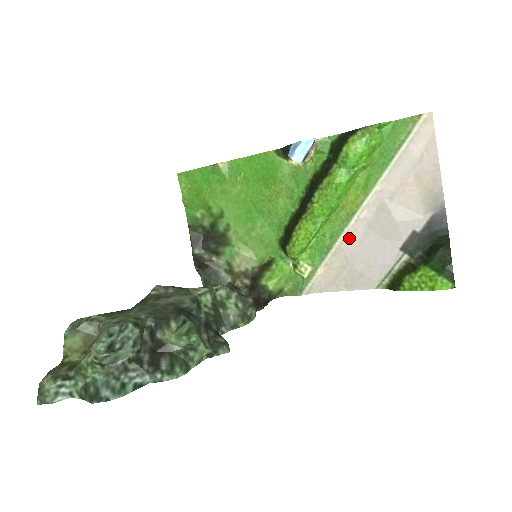
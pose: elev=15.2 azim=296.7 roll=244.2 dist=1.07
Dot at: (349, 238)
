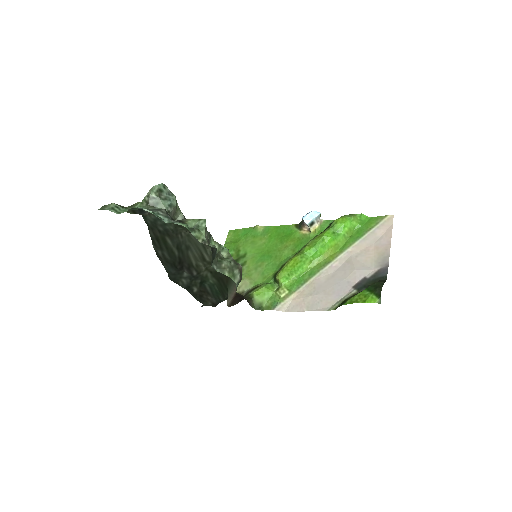
Dot at: (321, 277)
